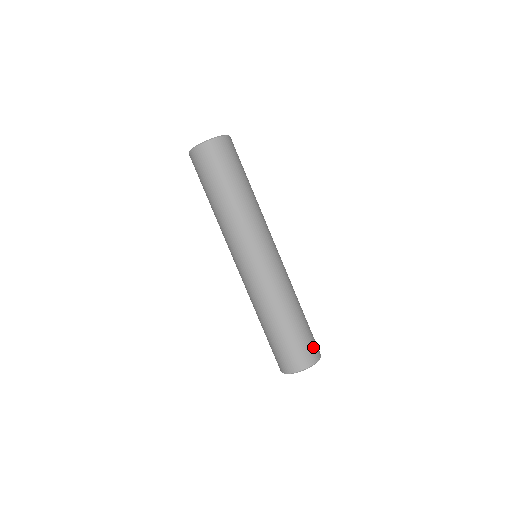
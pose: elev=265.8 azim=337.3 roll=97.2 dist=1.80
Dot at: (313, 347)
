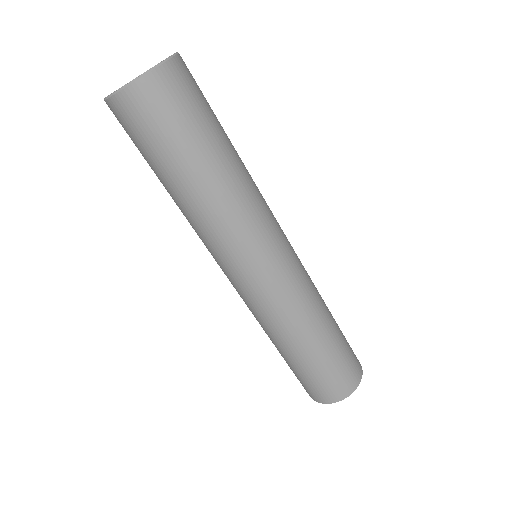
Dot at: (330, 388)
